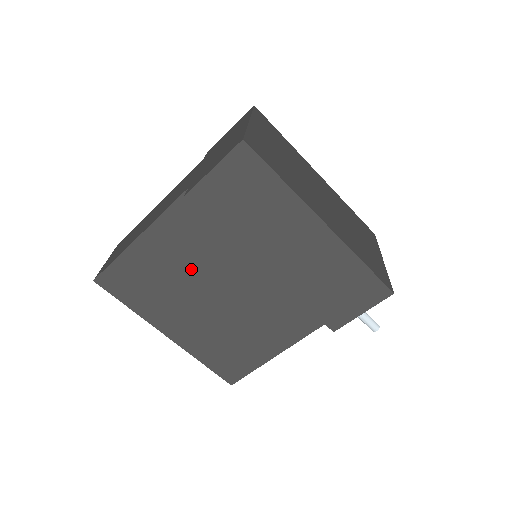
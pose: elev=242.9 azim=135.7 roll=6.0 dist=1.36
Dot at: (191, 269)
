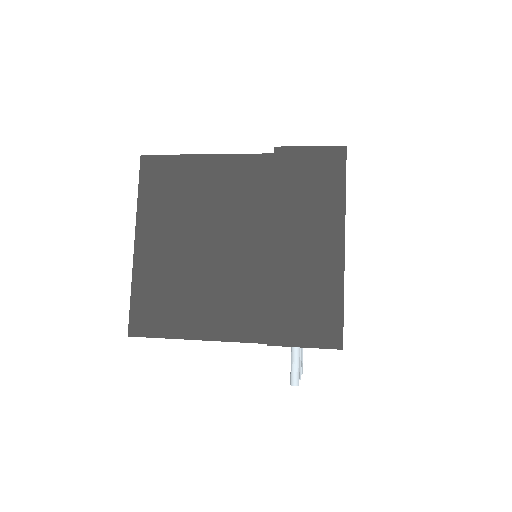
Dot at: (215, 207)
